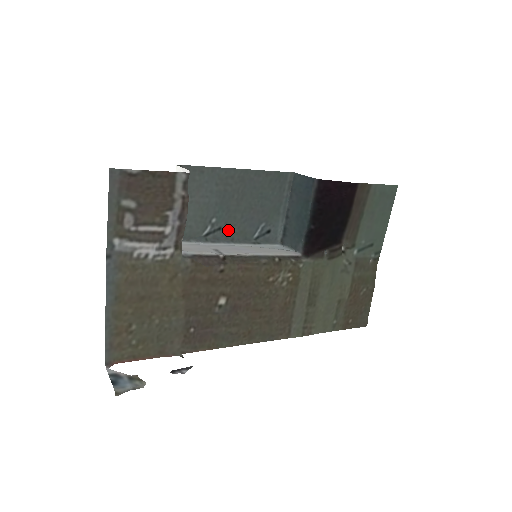
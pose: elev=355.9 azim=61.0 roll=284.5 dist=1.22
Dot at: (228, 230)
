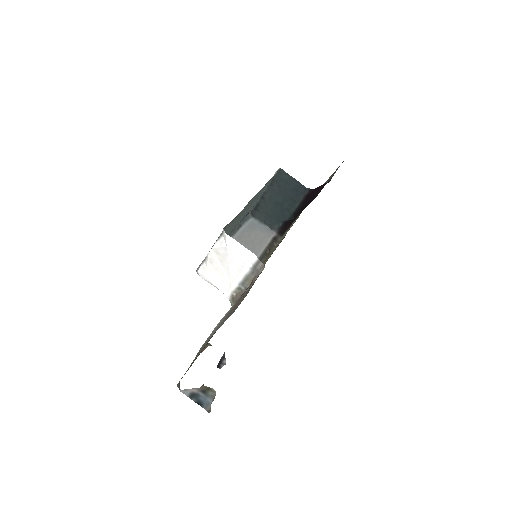
Dot at: (228, 234)
